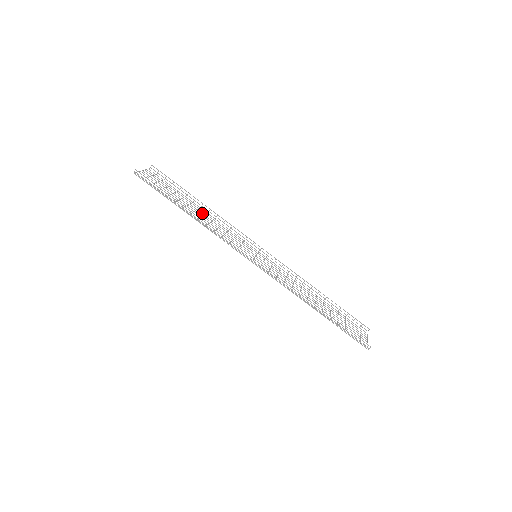
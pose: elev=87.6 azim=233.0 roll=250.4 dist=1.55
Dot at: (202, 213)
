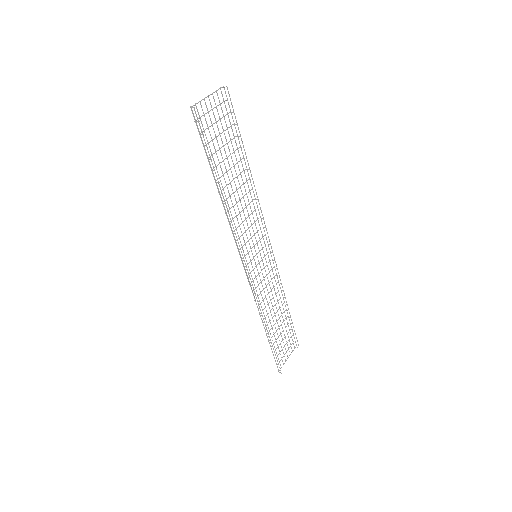
Dot at: (239, 183)
